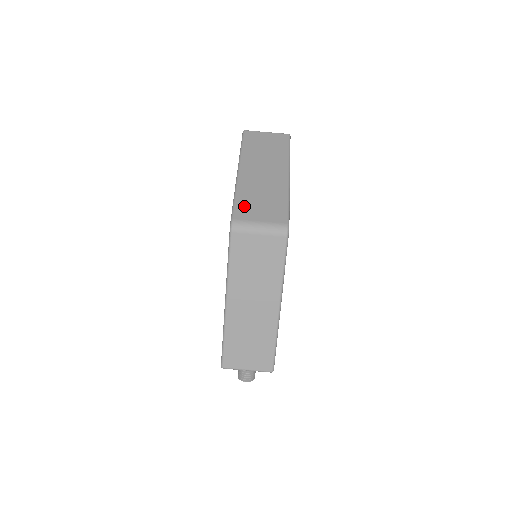
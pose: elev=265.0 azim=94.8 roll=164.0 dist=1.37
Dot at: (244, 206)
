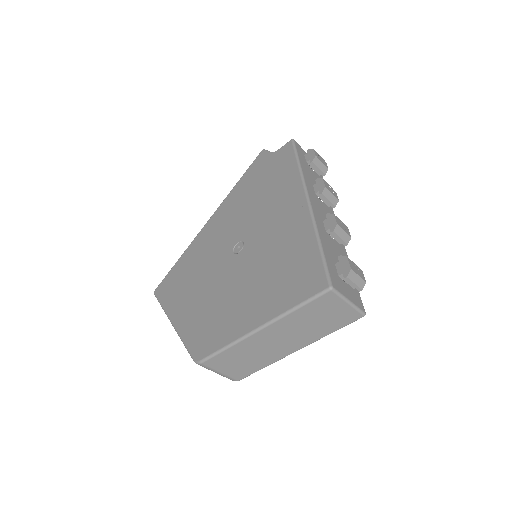
Dot at: (223, 359)
